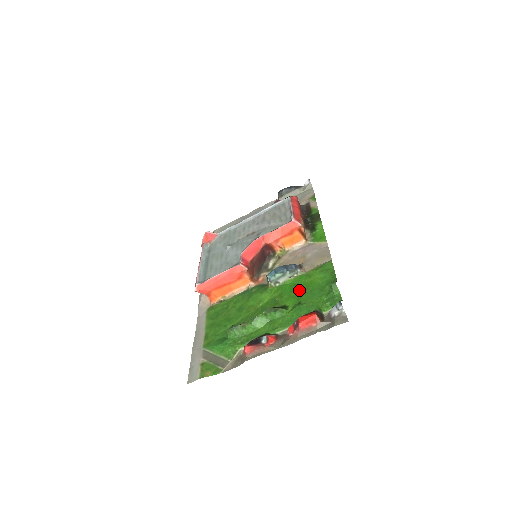
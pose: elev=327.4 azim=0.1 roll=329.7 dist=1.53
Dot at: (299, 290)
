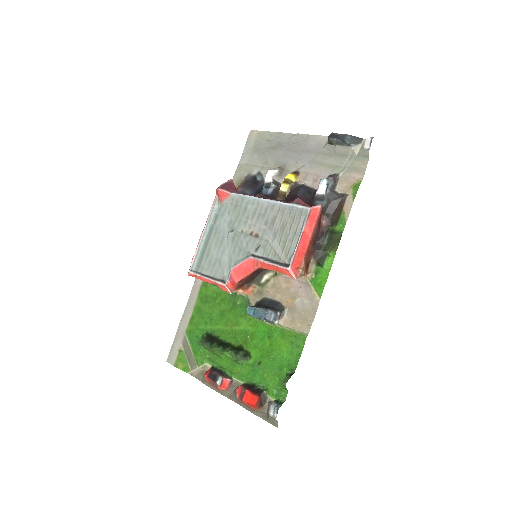
Dot at: (267, 345)
